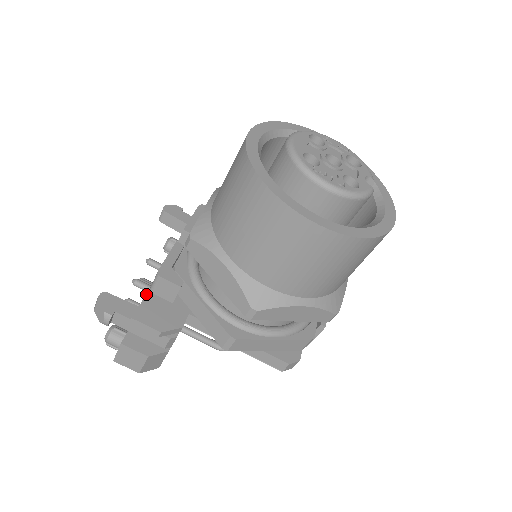
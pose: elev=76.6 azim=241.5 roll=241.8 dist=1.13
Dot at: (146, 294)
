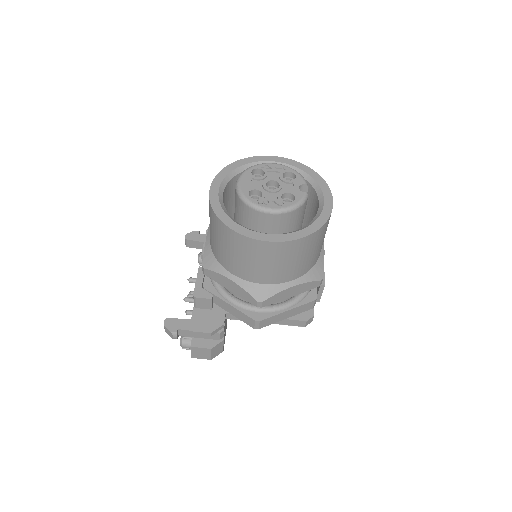
Dot at: (193, 311)
